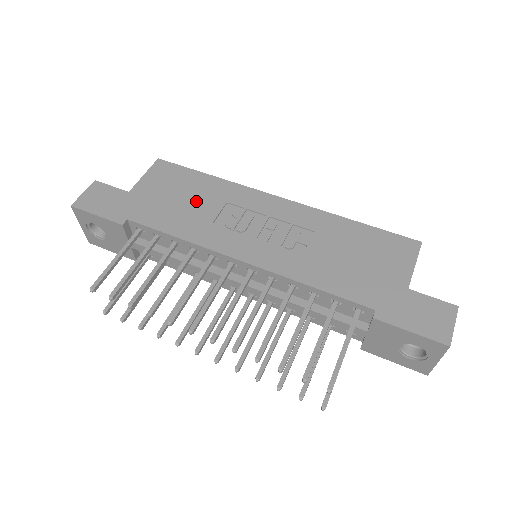
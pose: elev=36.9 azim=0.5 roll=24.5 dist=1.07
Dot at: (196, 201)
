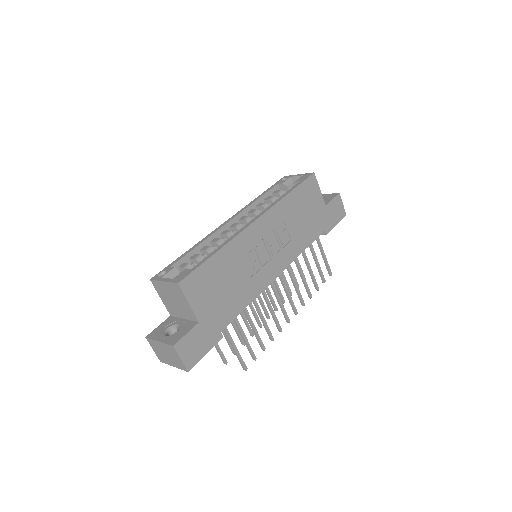
Dot at: (232, 277)
